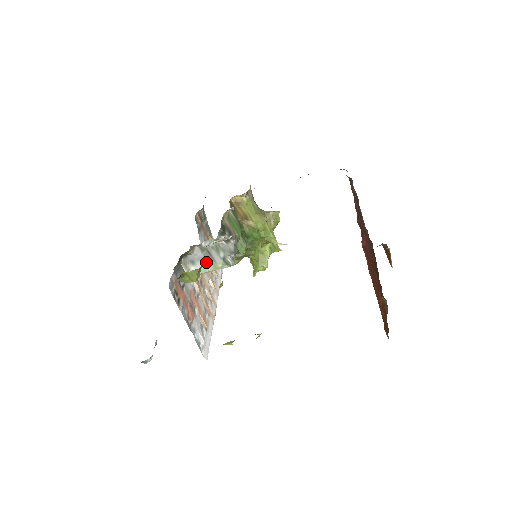
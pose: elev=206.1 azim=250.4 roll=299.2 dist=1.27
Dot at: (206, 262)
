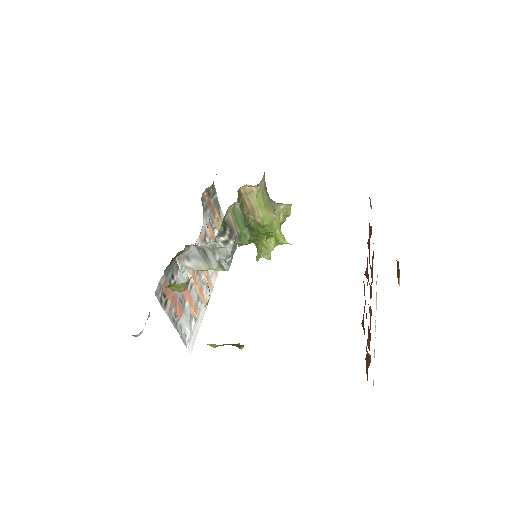
Dot at: (201, 261)
